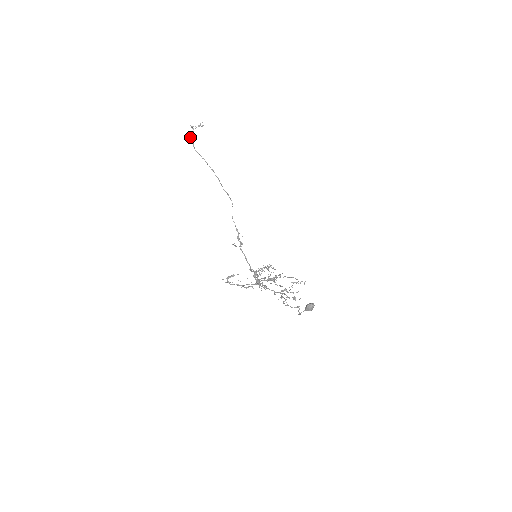
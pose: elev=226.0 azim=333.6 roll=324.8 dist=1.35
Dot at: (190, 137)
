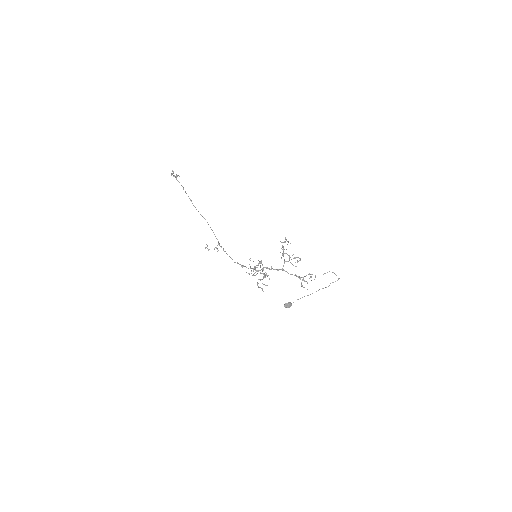
Dot at: (172, 173)
